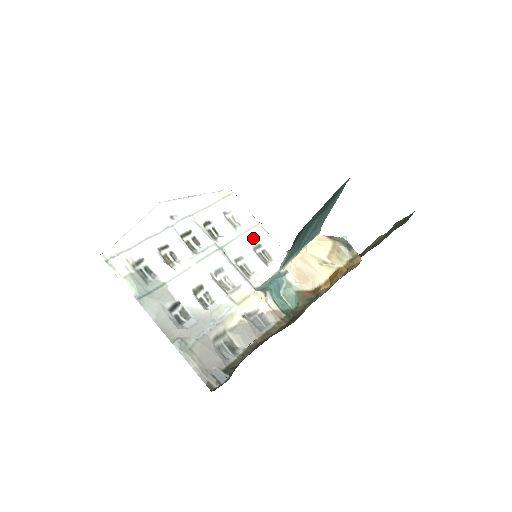
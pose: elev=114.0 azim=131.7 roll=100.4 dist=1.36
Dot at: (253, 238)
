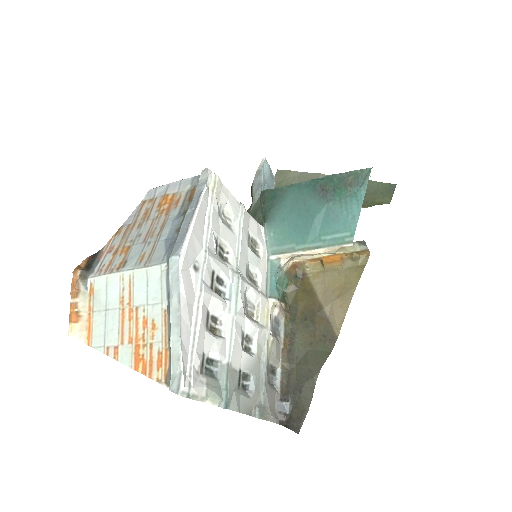
Dot at: (245, 232)
